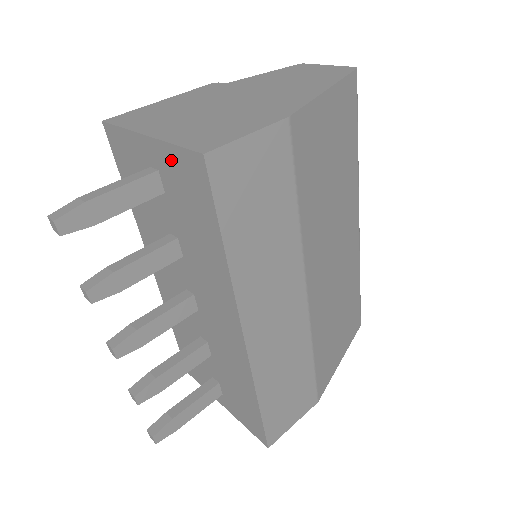
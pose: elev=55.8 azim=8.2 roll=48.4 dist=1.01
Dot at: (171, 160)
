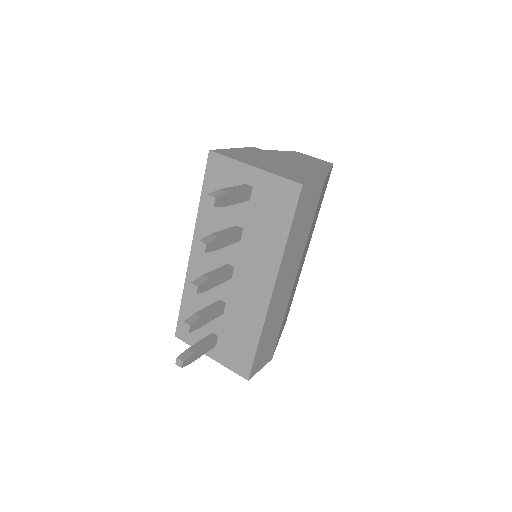
Dot at: (271, 183)
